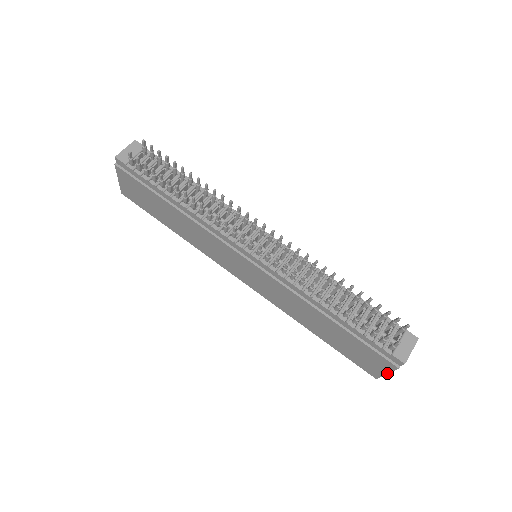
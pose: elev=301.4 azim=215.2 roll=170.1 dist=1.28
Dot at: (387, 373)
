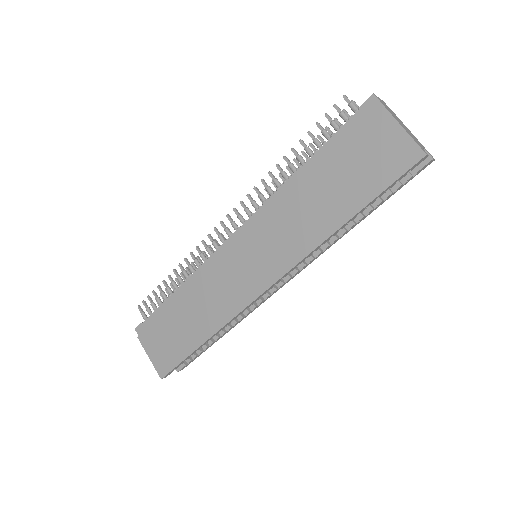
Dot at: (400, 127)
